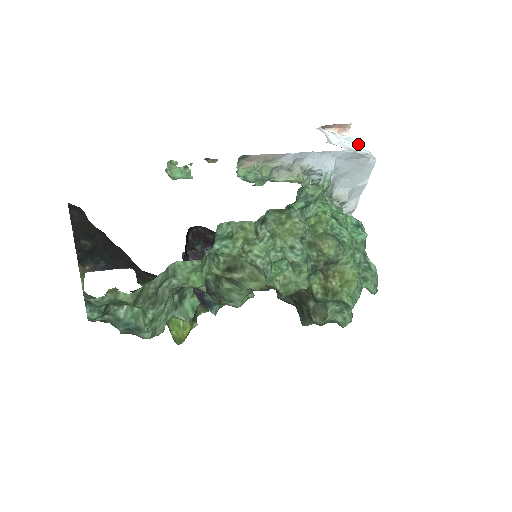
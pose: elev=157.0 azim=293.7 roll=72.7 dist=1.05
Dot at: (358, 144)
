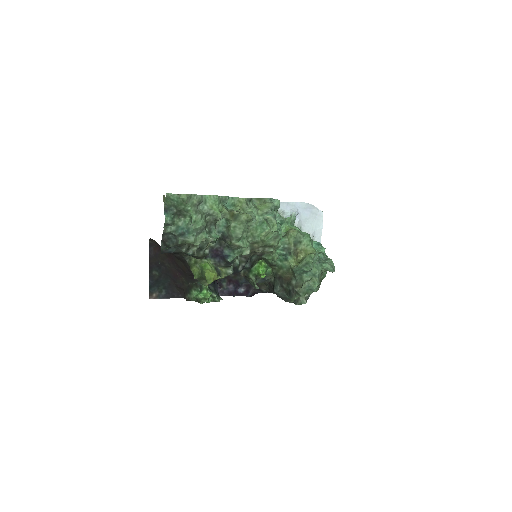
Dot at: occluded
